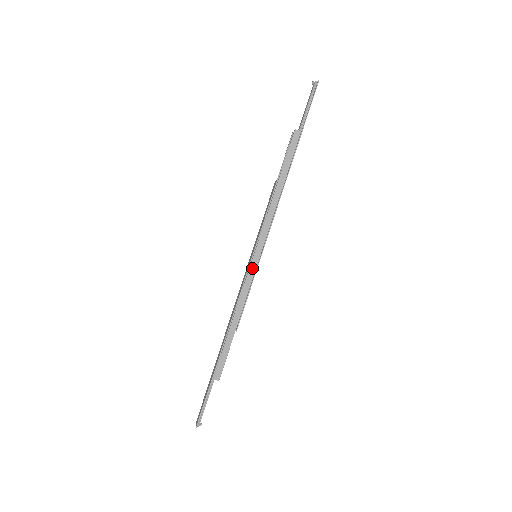
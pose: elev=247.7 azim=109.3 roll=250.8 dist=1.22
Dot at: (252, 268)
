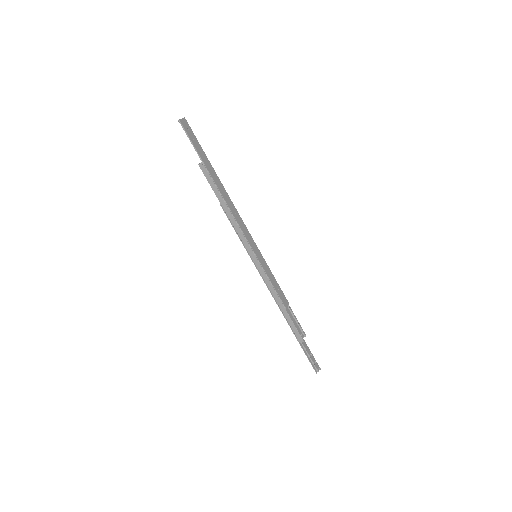
Dot at: (258, 267)
